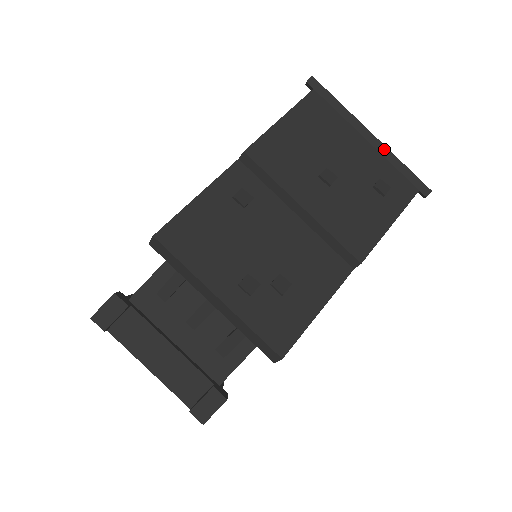
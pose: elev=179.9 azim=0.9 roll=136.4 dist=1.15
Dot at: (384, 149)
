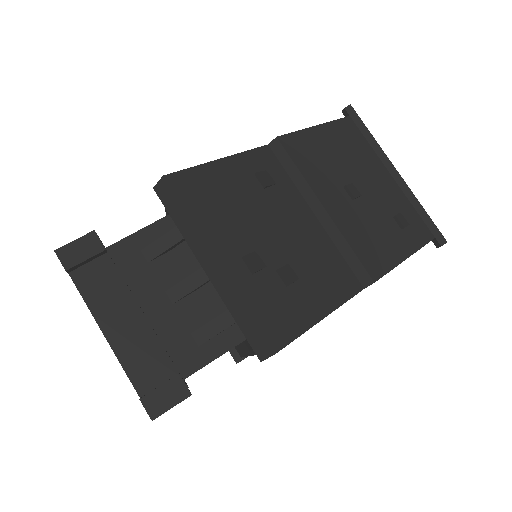
Dot at: (407, 189)
